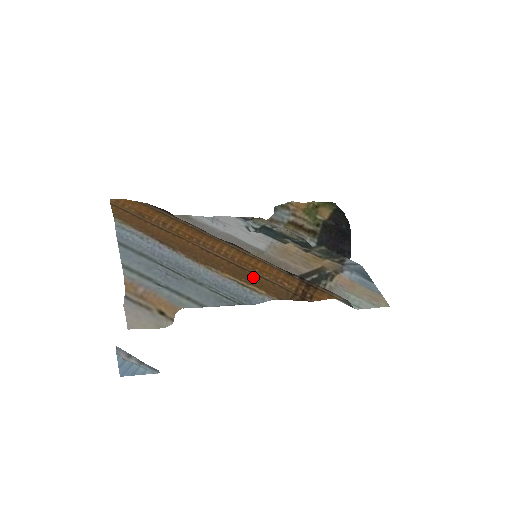
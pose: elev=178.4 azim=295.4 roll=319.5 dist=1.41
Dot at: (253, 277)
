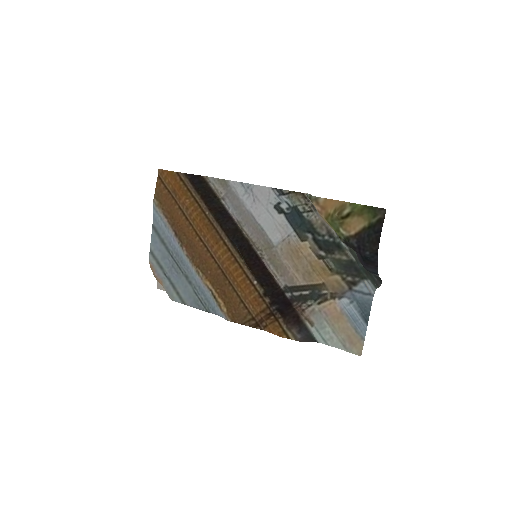
Dot at: (228, 290)
